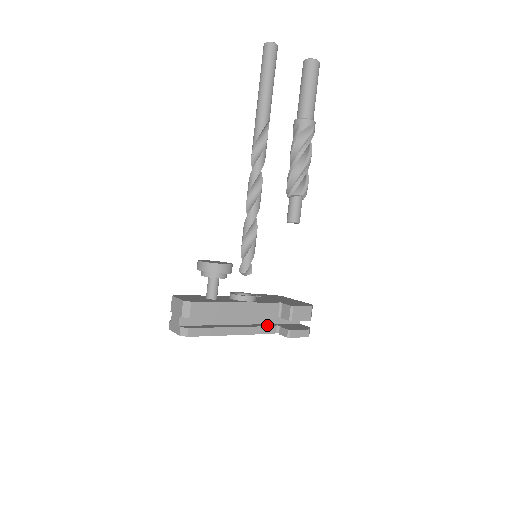
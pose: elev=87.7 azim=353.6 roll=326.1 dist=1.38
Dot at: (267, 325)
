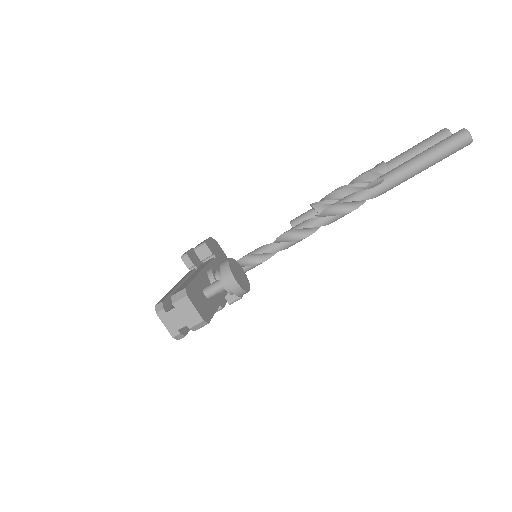
Dot at: occluded
